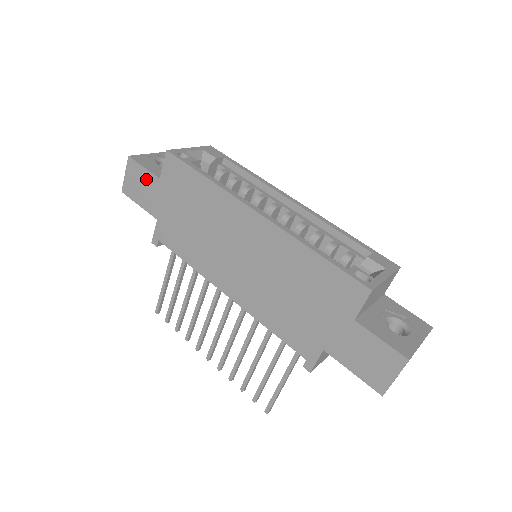
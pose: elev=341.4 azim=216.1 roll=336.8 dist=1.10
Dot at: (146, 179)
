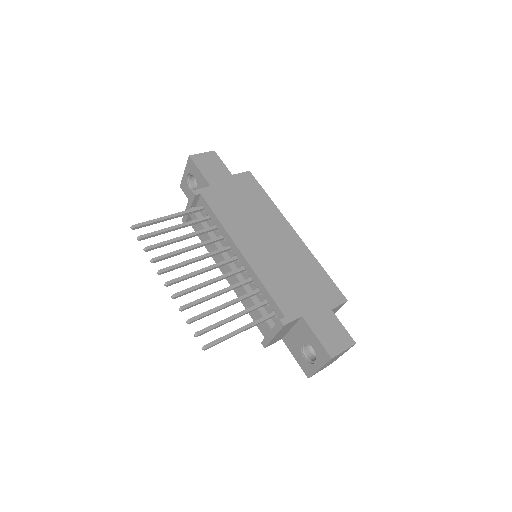
Dot at: (220, 167)
